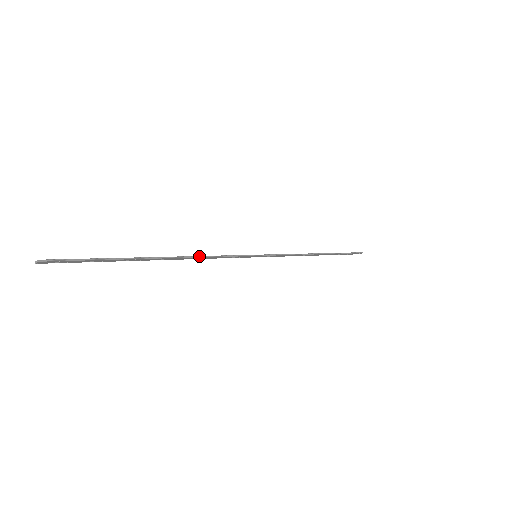
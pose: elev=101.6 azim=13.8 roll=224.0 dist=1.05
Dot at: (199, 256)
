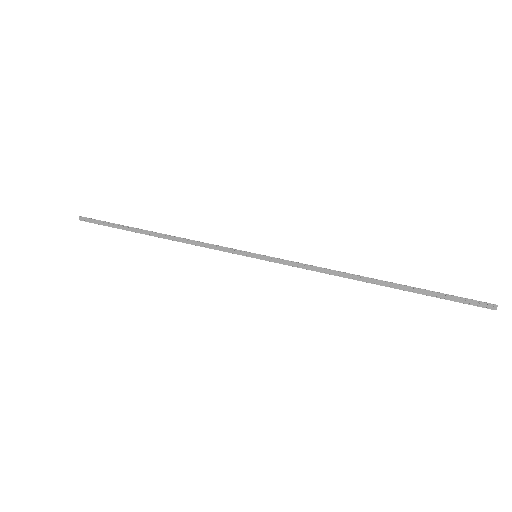
Dot at: (187, 239)
